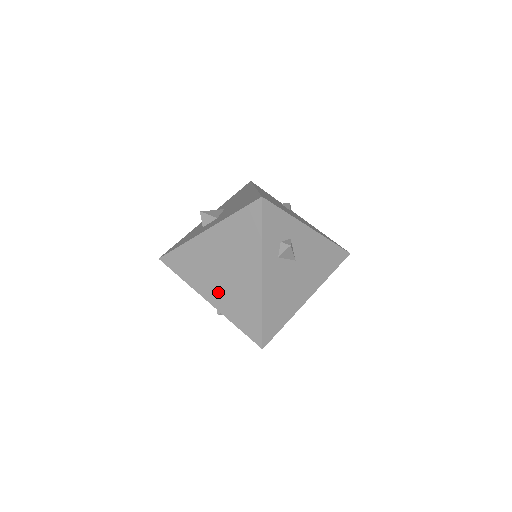
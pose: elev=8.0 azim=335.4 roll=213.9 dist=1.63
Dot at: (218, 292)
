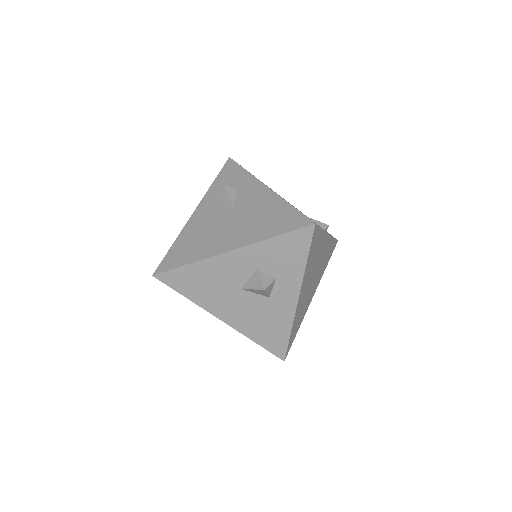
Dot at: occluded
